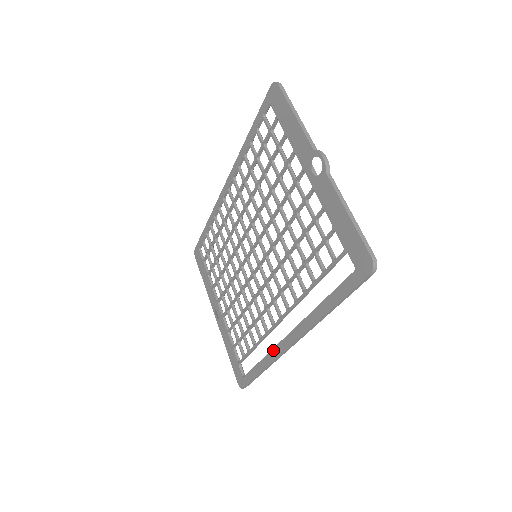
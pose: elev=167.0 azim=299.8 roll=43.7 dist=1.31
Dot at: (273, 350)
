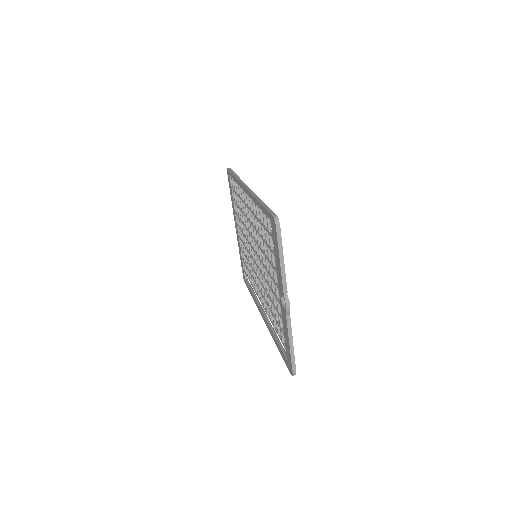
Dot at: (257, 303)
